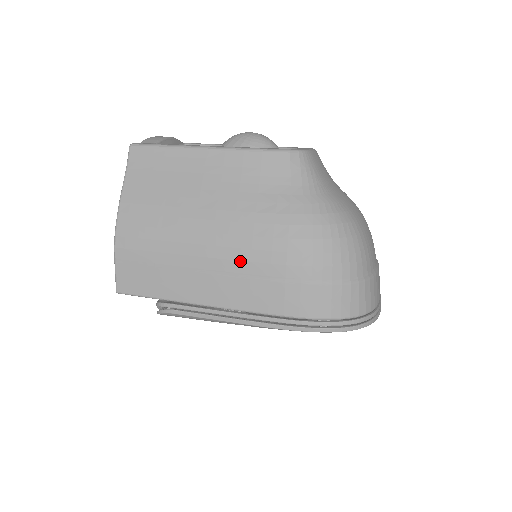
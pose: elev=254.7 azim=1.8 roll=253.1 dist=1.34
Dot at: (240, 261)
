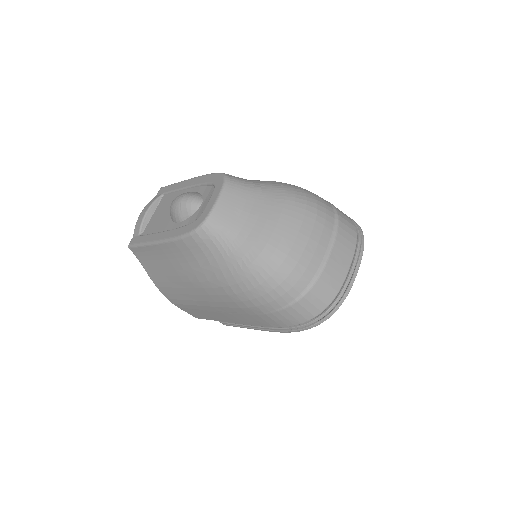
Dot at: (226, 308)
